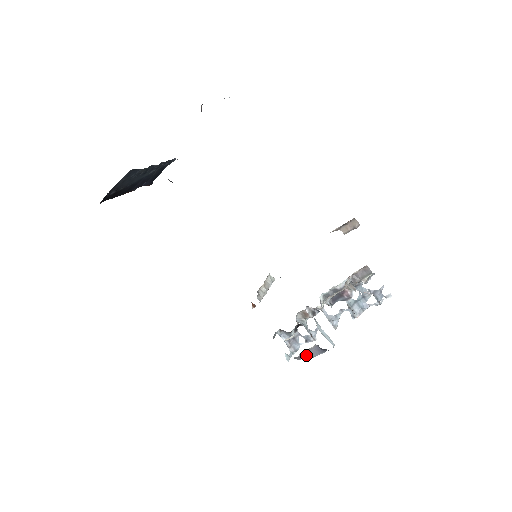
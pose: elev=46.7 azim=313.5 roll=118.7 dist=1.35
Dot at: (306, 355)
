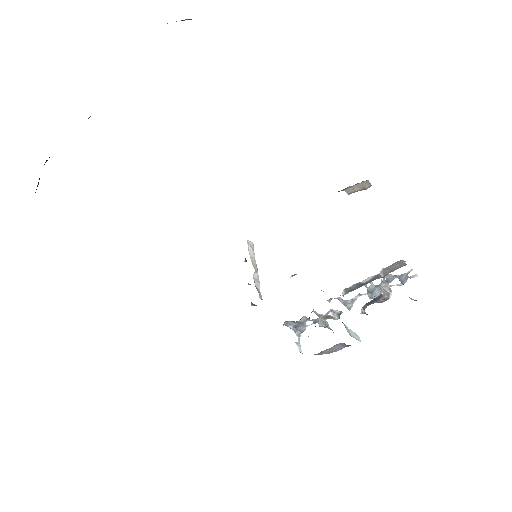
Dot at: (328, 351)
